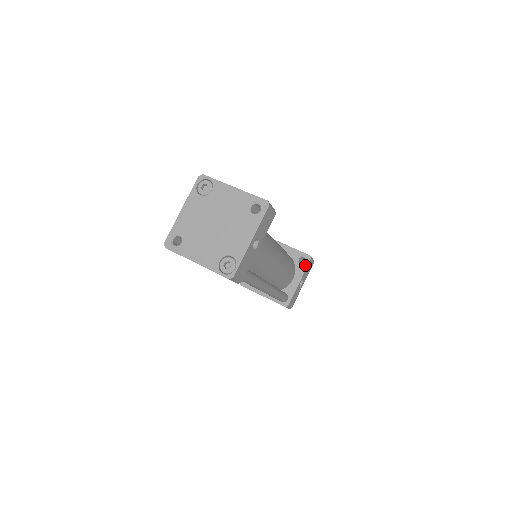
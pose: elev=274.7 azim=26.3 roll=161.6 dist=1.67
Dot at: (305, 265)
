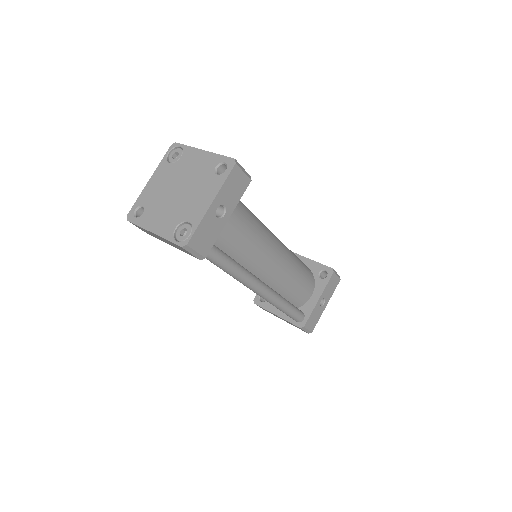
Dot at: (326, 279)
